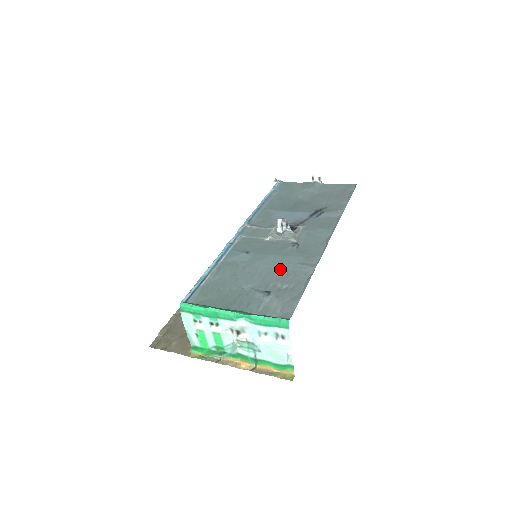
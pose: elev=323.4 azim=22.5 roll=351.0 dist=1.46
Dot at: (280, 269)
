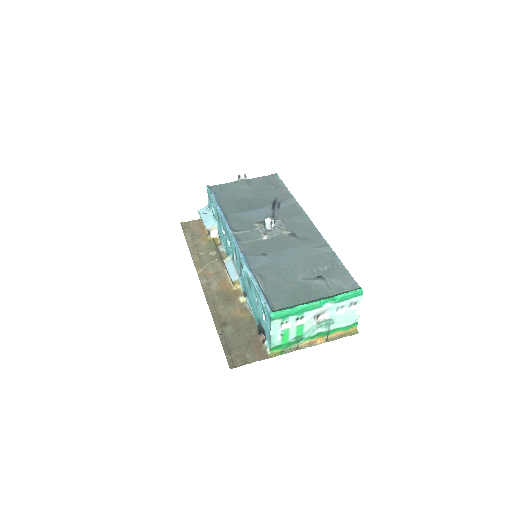
Dot at: (306, 257)
